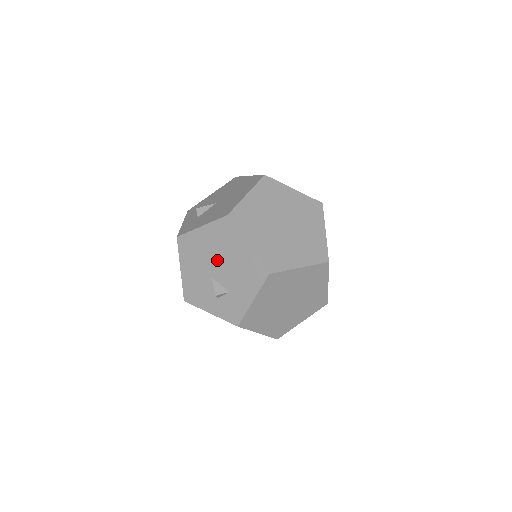
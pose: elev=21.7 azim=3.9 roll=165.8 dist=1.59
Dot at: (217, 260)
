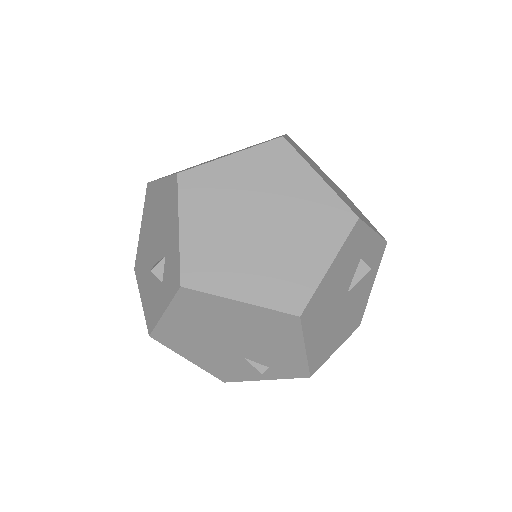
Dot at: (153, 238)
